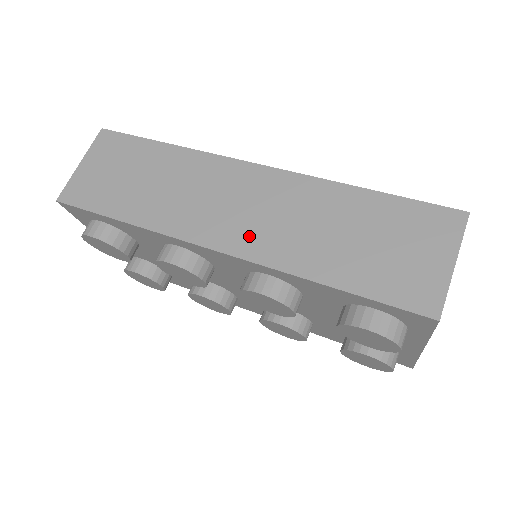
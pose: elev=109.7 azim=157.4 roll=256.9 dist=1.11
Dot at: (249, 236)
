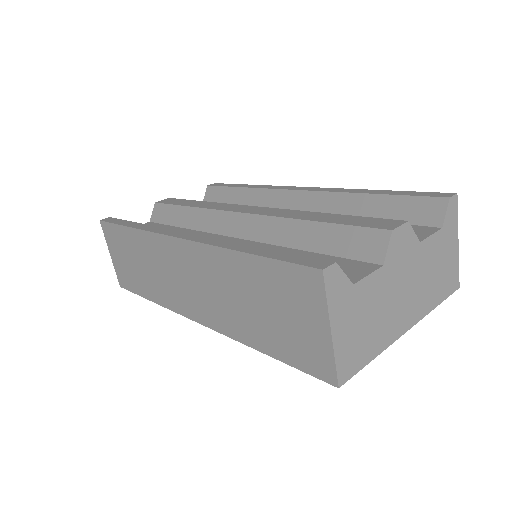
Dot at: (204, 309)
